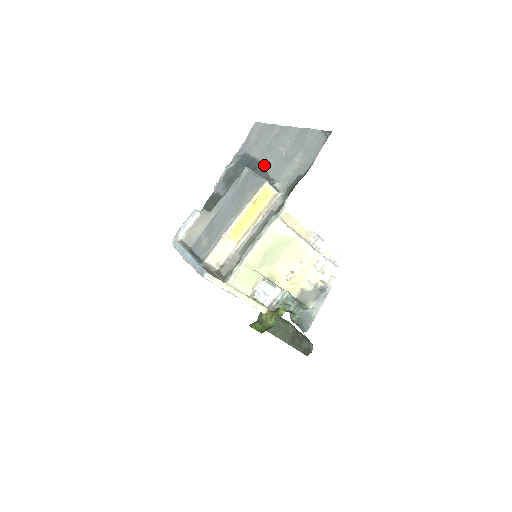
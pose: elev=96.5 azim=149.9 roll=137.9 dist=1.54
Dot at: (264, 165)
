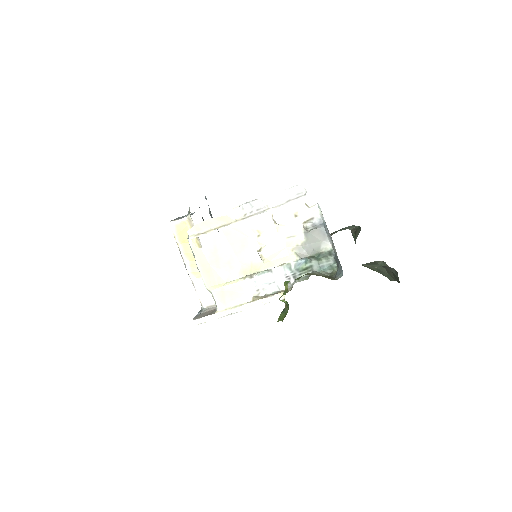
Dot at: occluded
